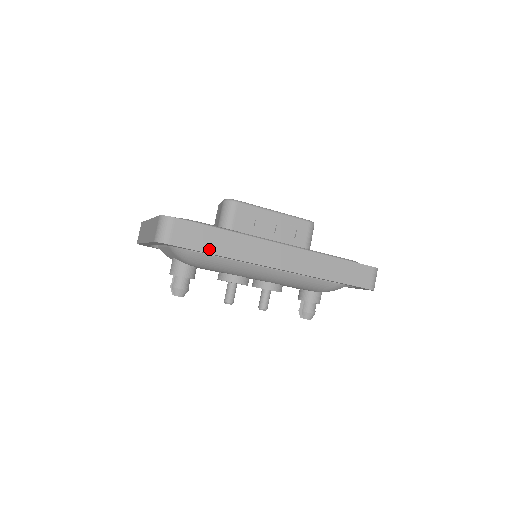
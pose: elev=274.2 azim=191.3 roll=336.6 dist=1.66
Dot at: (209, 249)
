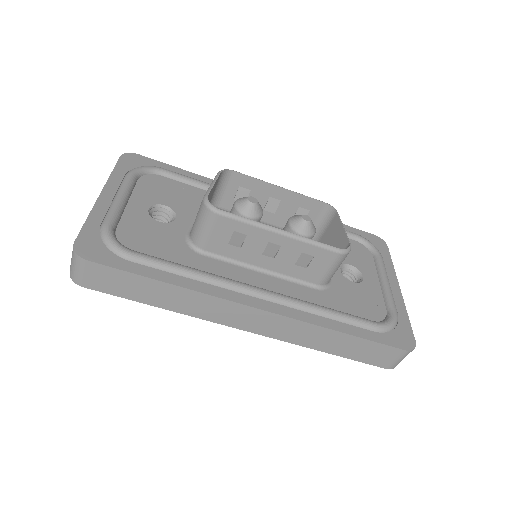
Dot at: (141, 298)
